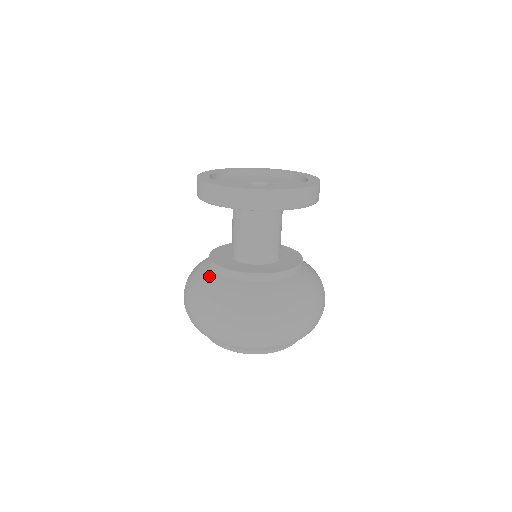
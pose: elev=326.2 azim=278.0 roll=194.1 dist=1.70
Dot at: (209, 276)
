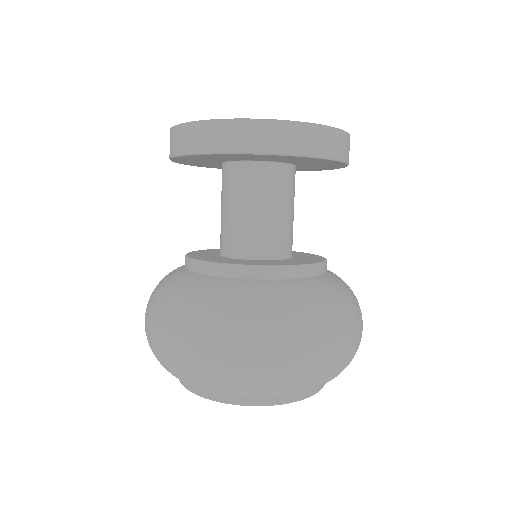
Dot at: occluded
